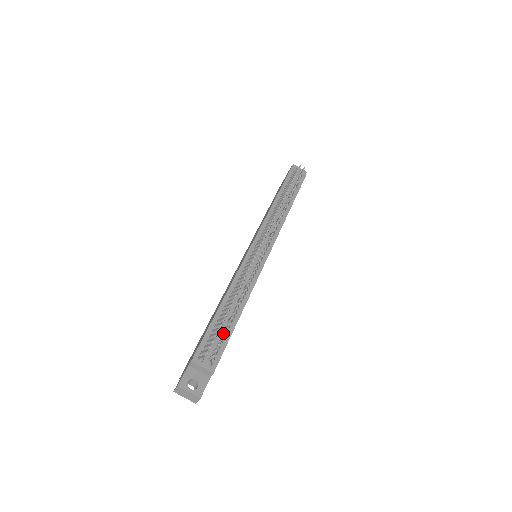
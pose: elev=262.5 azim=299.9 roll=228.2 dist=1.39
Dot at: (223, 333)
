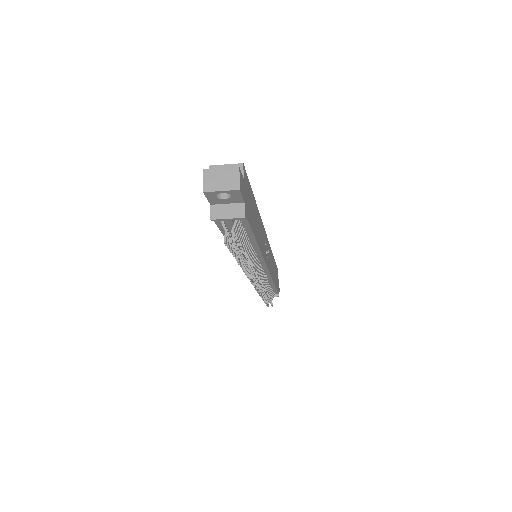
Dot at: occluded
